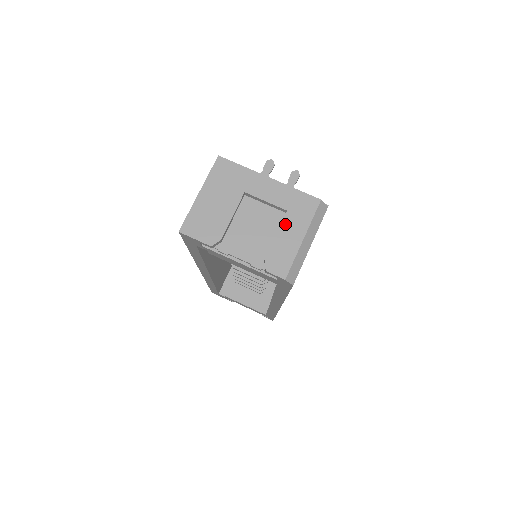
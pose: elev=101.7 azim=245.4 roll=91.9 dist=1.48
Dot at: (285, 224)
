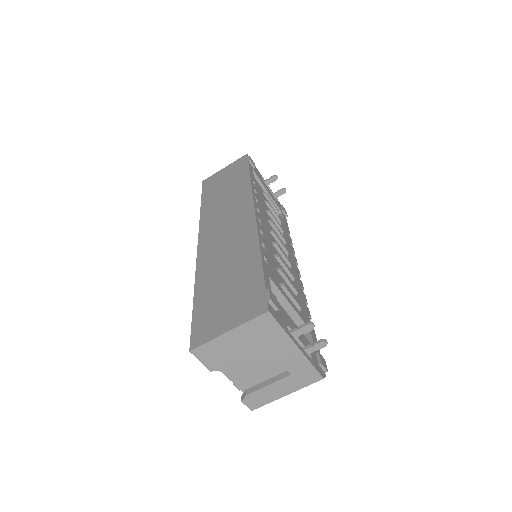
Dot at: (281, 382)
